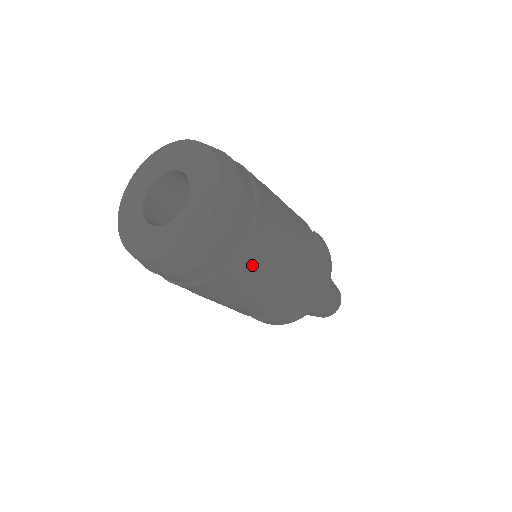
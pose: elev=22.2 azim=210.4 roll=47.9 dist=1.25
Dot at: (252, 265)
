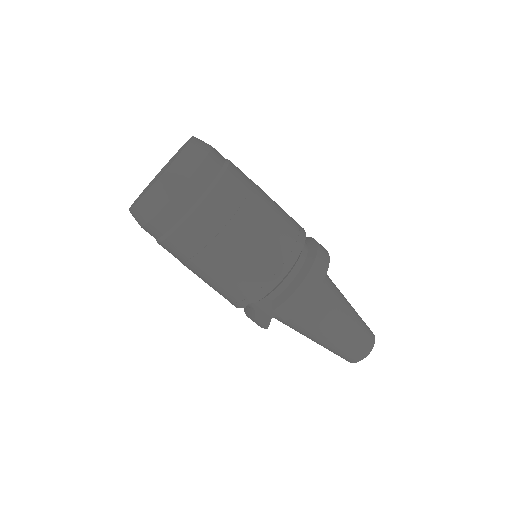
Dot at: (237, 191)
